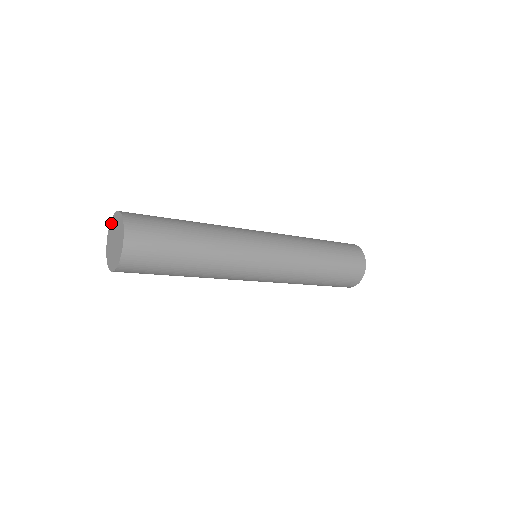
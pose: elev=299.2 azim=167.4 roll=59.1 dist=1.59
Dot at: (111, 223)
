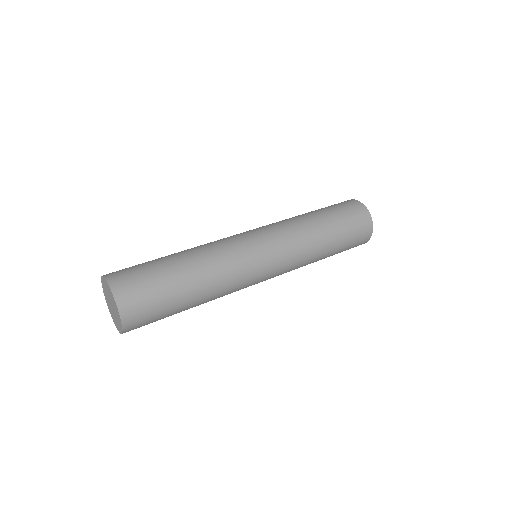
Dot at: (103, 289)
